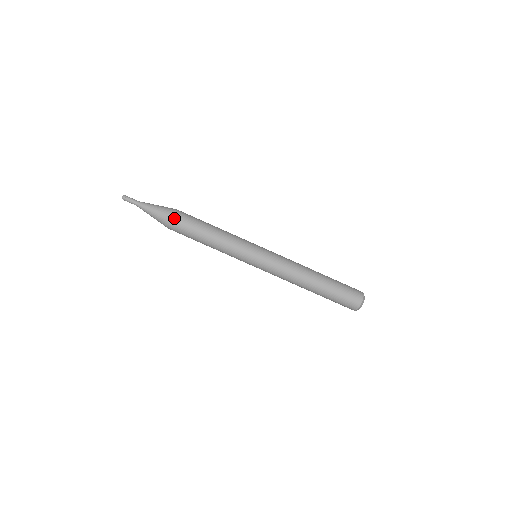
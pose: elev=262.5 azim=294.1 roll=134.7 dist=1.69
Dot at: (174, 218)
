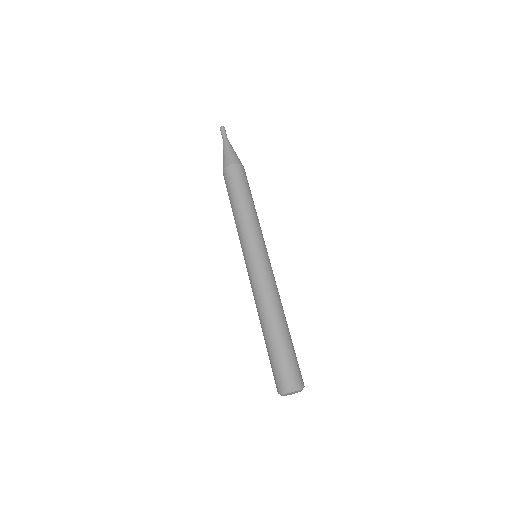
Dot at: (240, 166)
